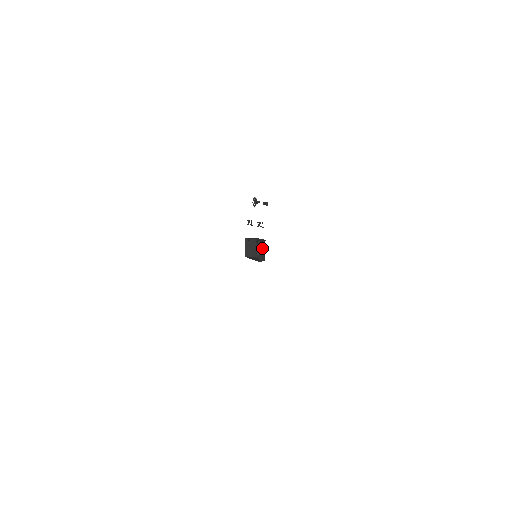
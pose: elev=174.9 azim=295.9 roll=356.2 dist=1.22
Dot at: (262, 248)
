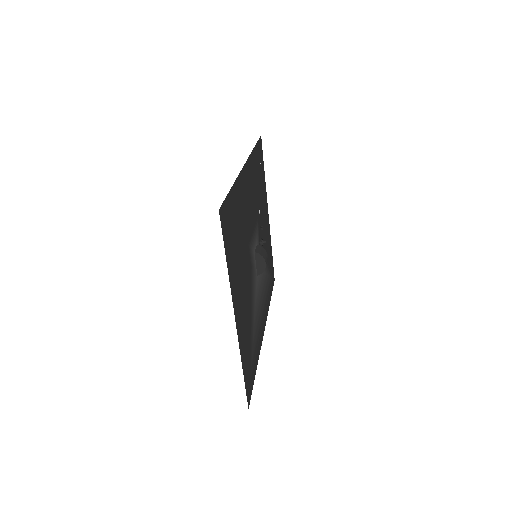
Dot at: (259, 248)
